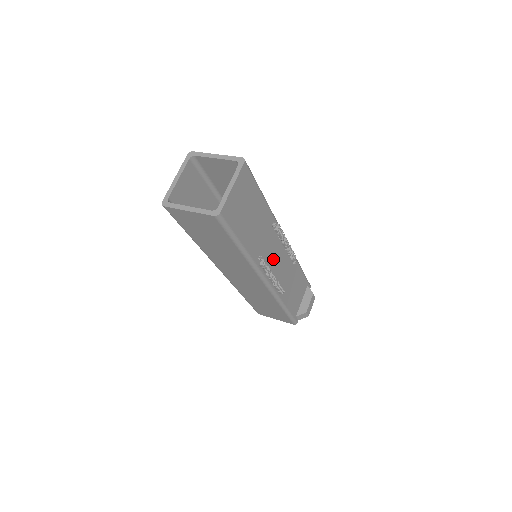
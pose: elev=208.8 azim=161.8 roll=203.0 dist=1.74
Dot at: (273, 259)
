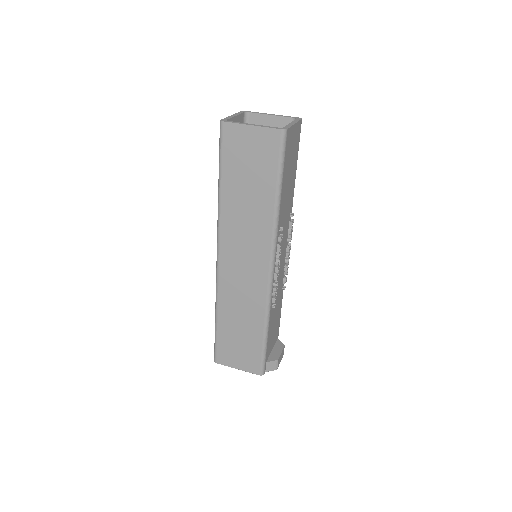
Dot at: (281, 252)
